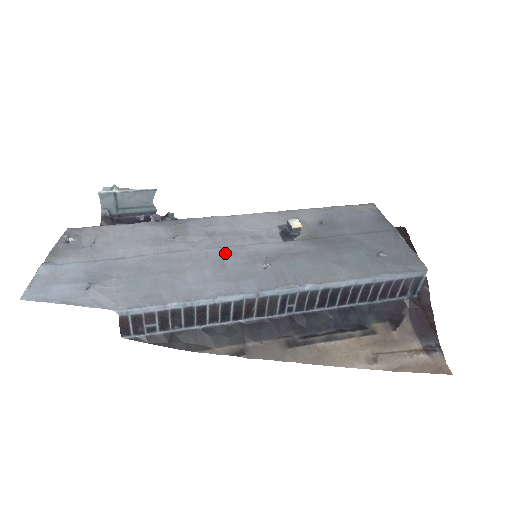
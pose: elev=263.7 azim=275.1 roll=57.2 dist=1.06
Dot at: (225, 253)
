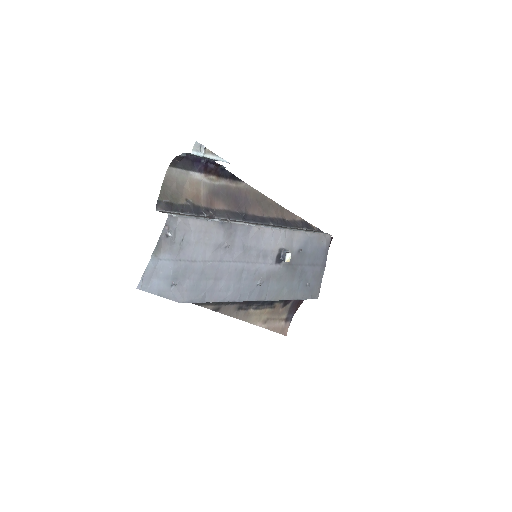
Dot at: (245, 268)
